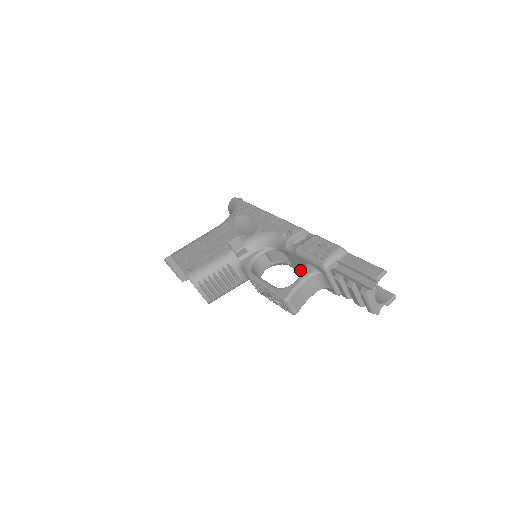
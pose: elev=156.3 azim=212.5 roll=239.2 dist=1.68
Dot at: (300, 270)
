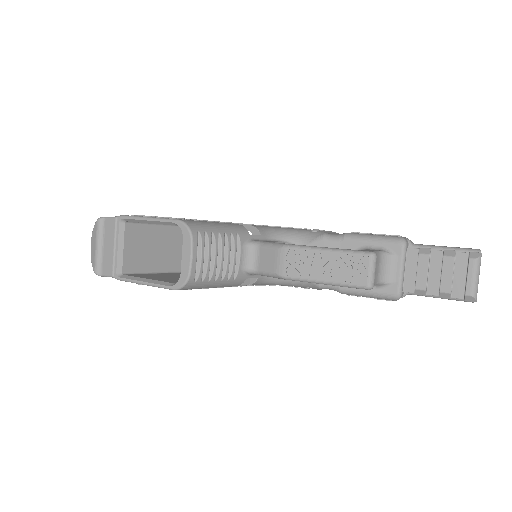
Dot at: occluded
